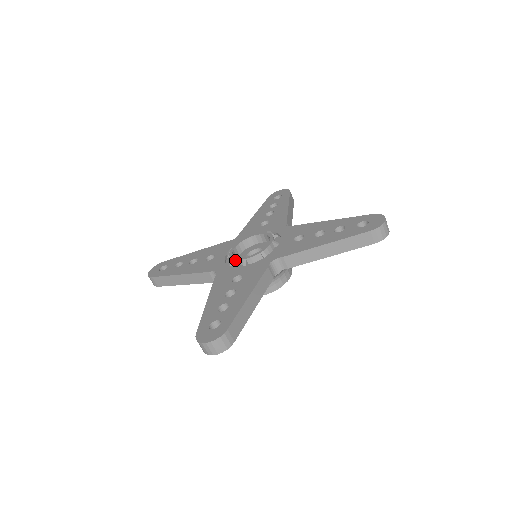
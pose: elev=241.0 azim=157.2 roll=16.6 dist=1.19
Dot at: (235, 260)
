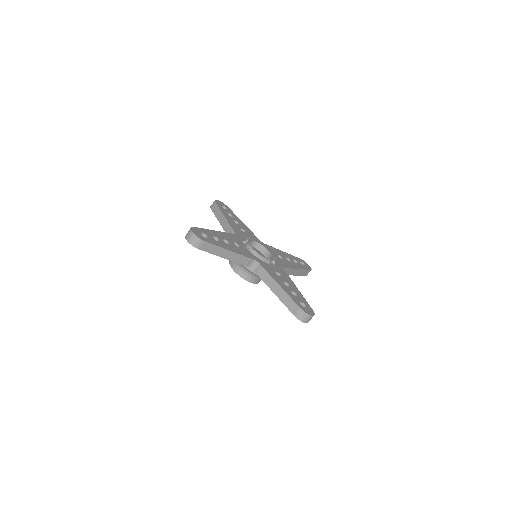
Dot at: (248, 242)
